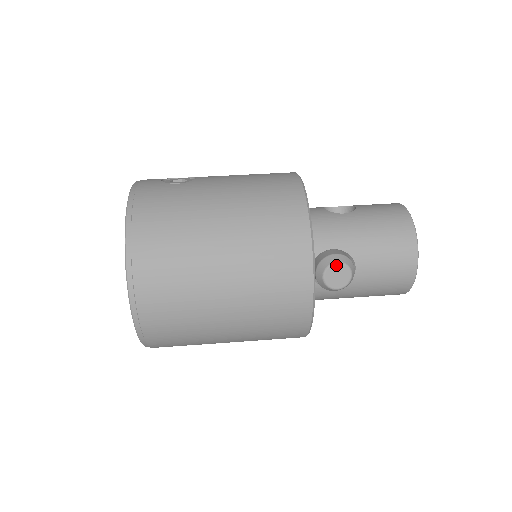
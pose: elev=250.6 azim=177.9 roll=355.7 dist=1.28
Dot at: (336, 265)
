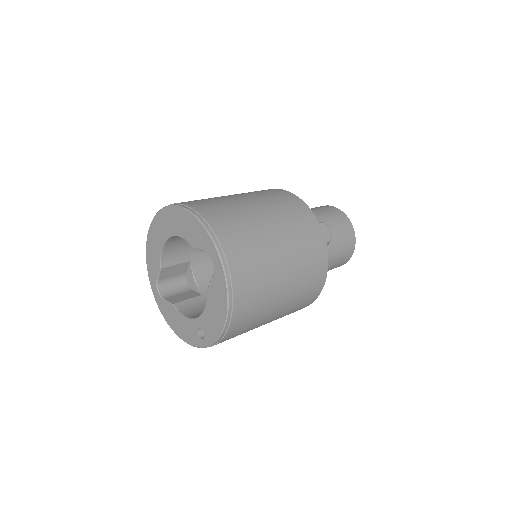
Dot at: (321, 224)
